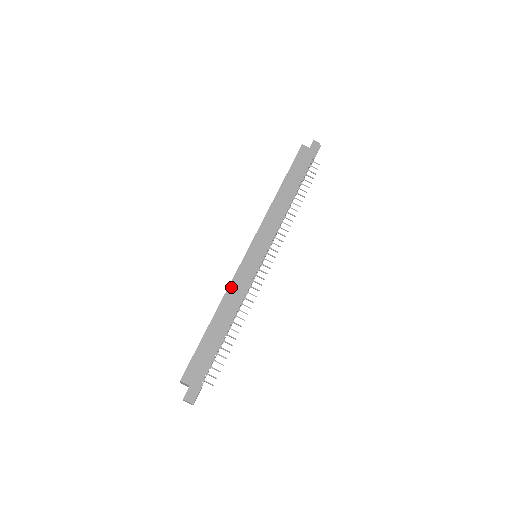
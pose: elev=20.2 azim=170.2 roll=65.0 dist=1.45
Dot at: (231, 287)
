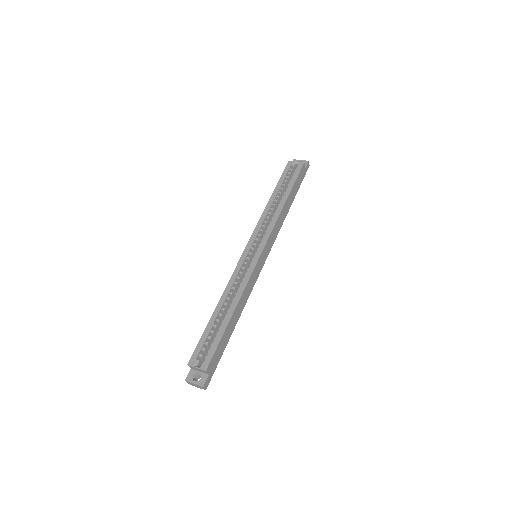
Dot at: (247, 287)
